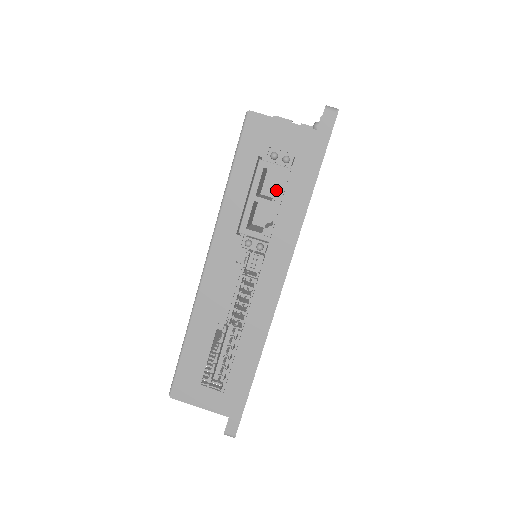
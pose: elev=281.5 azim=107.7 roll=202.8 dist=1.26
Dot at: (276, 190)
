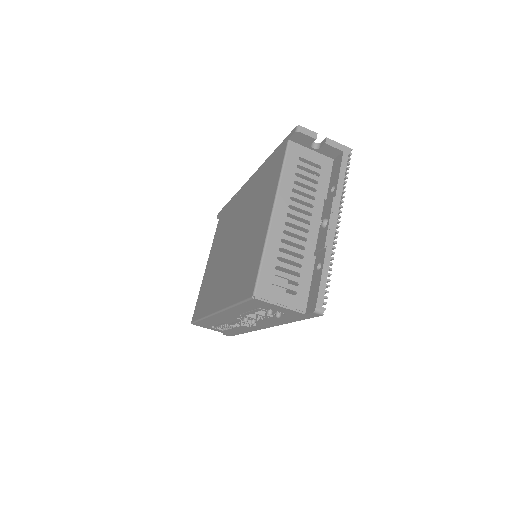
Dot at: occluded
